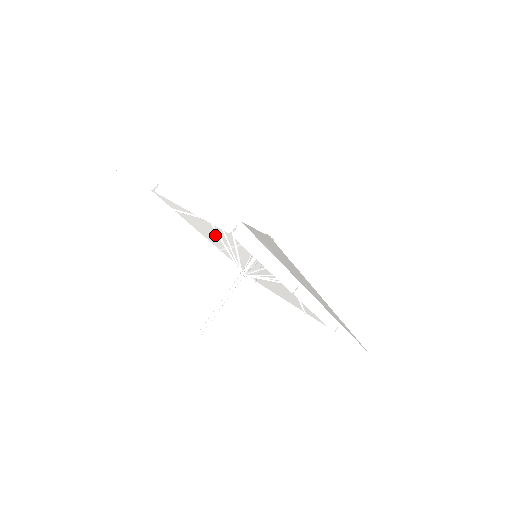
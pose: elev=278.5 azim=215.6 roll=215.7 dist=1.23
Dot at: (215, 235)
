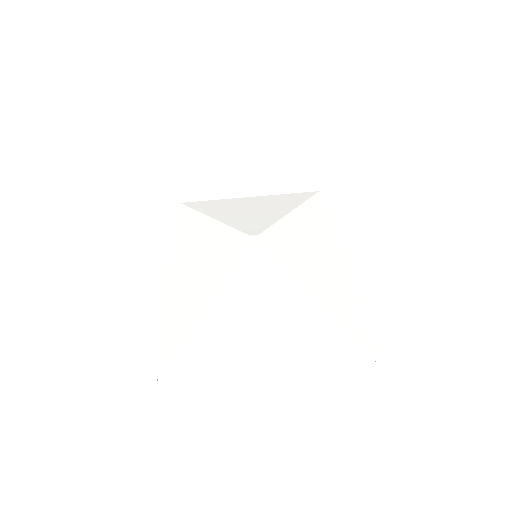
Dot at: (188, 258)
